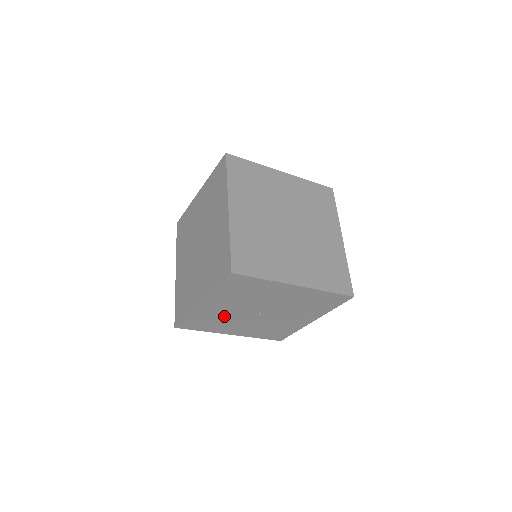
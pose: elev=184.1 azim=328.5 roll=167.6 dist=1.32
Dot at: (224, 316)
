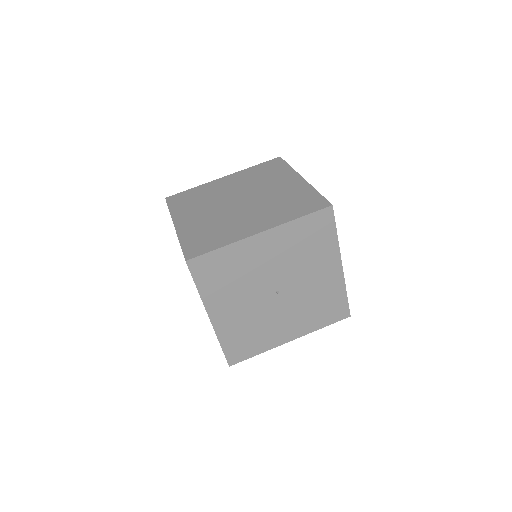
Dot at: (248, 274)
